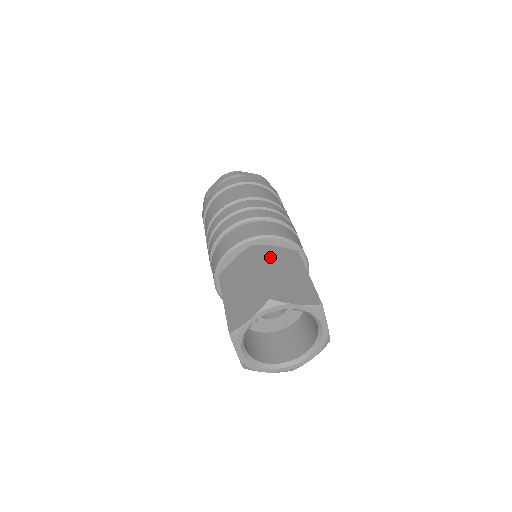
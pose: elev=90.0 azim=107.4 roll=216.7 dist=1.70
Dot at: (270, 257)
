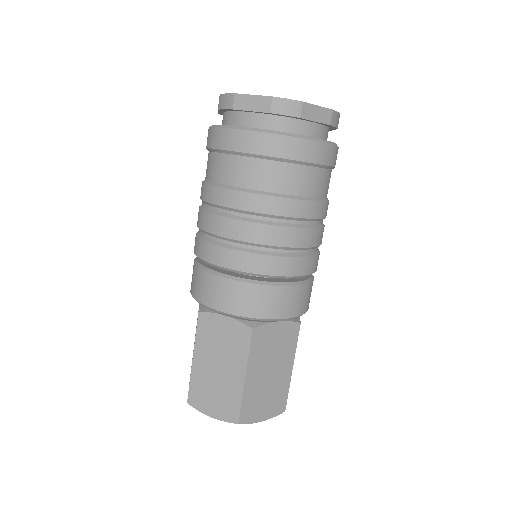
Dot at: (264, 349)
